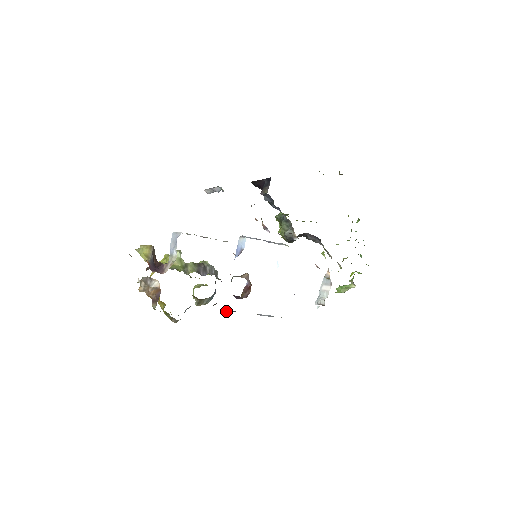
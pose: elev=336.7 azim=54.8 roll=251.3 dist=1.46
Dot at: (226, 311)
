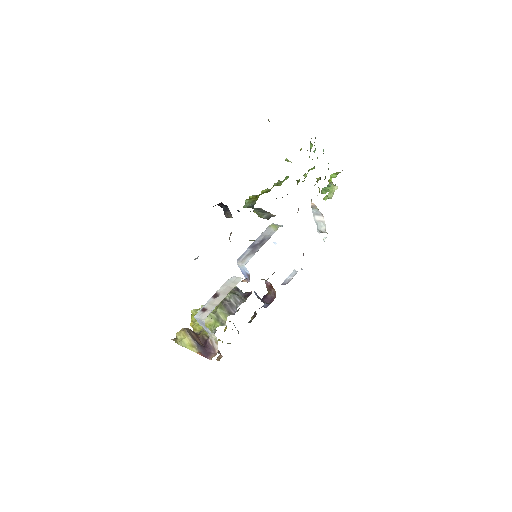
Dot at: (264, 307)
